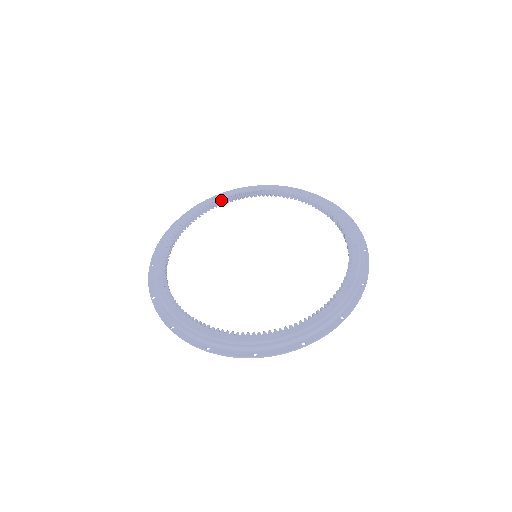
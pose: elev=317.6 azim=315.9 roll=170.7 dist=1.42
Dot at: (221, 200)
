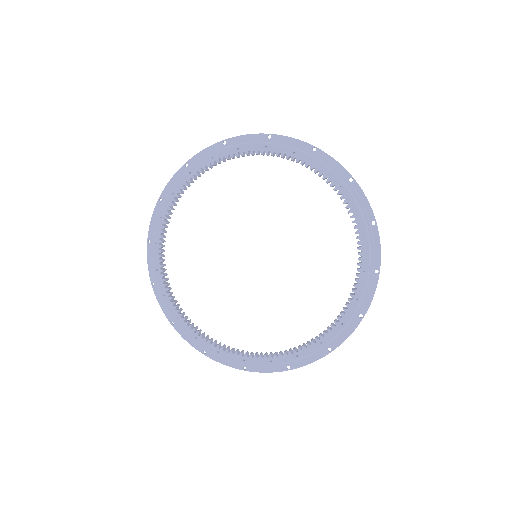
Dot at: (301, 160)
